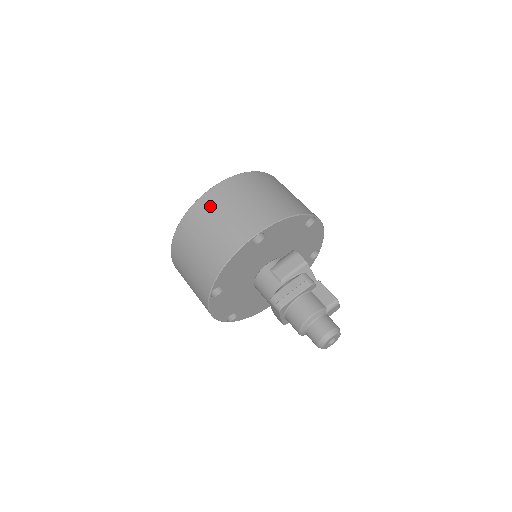
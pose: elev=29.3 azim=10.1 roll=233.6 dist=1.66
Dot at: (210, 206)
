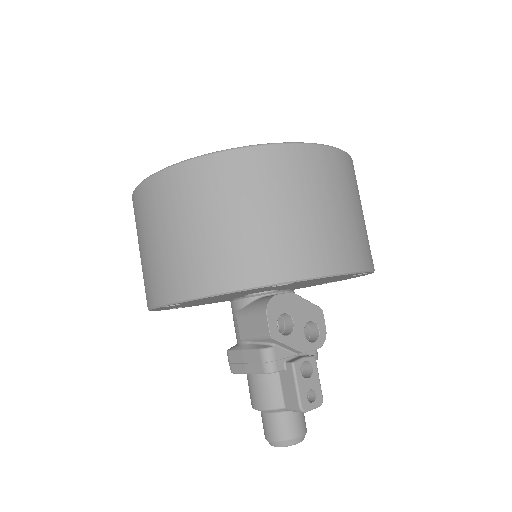
Dot at: (138, 215)
